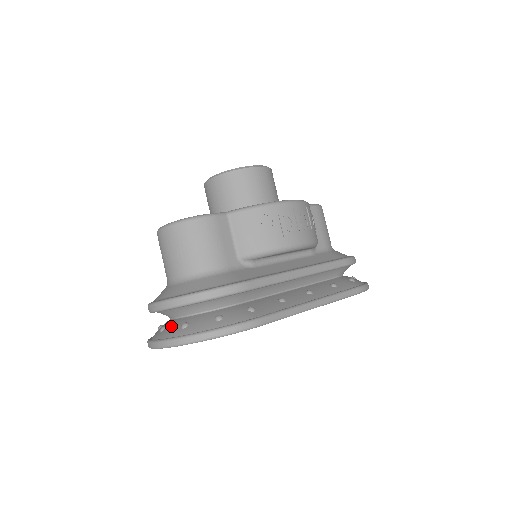
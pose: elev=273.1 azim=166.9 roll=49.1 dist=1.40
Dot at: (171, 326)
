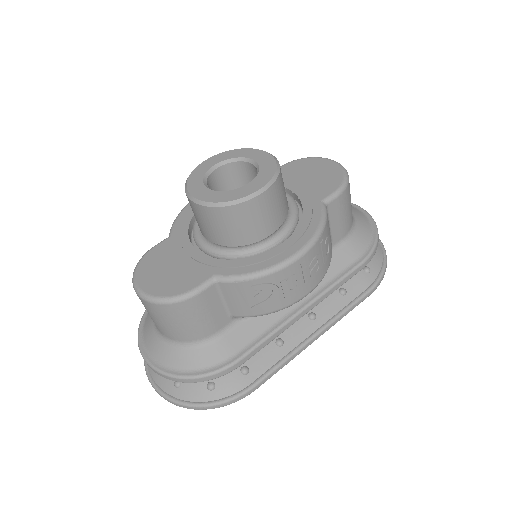
Dot at: occluded
